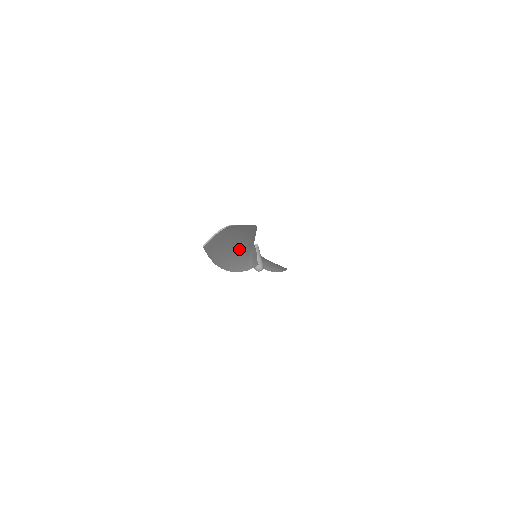
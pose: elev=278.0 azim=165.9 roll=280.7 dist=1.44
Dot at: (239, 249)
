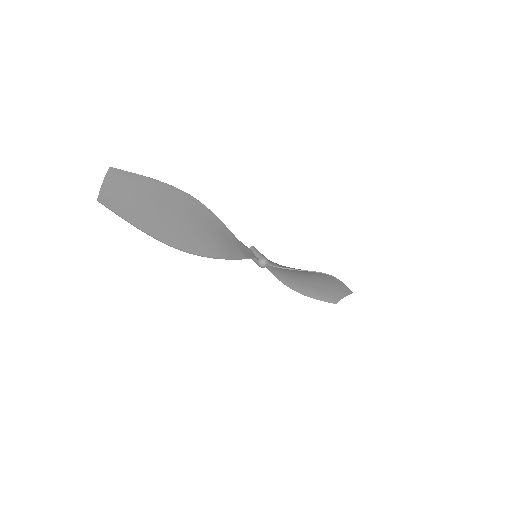
Dot at: (195, 230)
